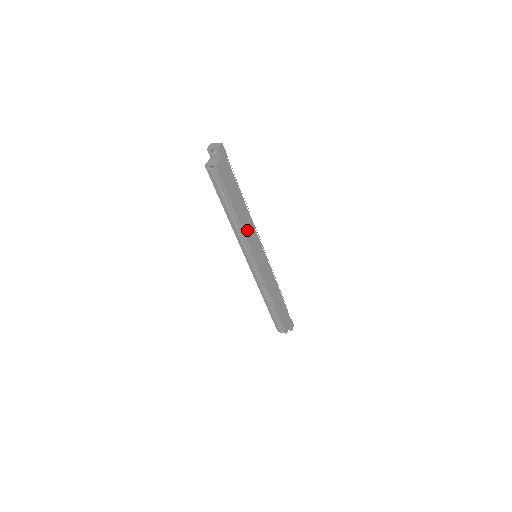
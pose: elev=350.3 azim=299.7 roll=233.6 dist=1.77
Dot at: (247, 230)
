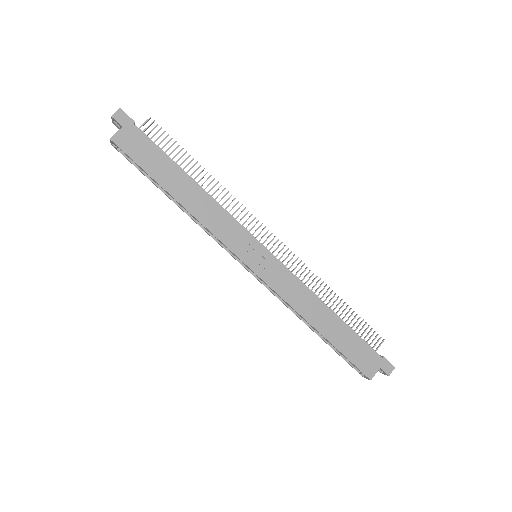
Dot at: (209, 219)
